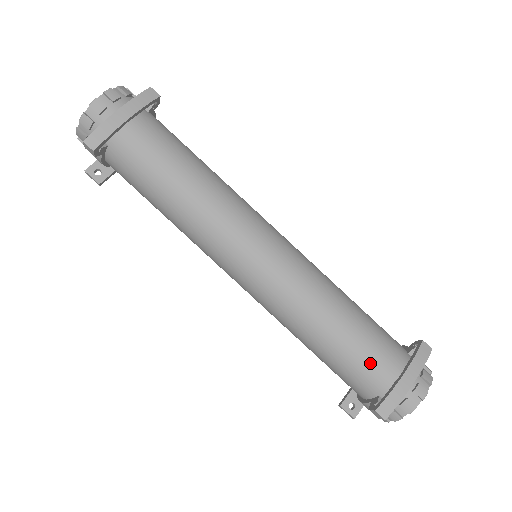
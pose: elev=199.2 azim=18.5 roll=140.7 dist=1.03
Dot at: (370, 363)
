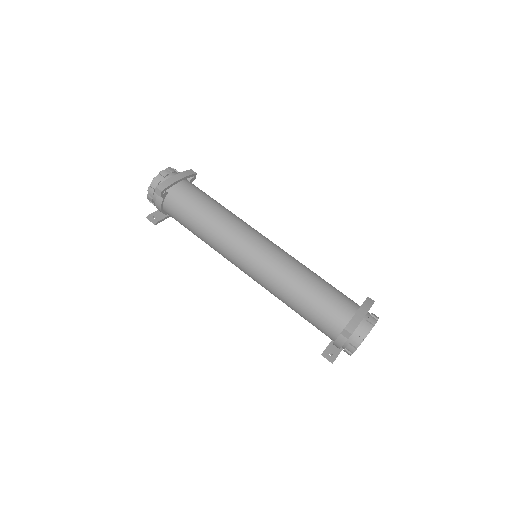
Dot at: (336, 304)
